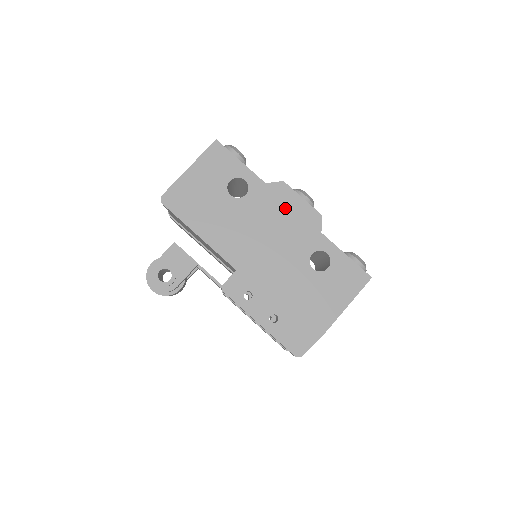
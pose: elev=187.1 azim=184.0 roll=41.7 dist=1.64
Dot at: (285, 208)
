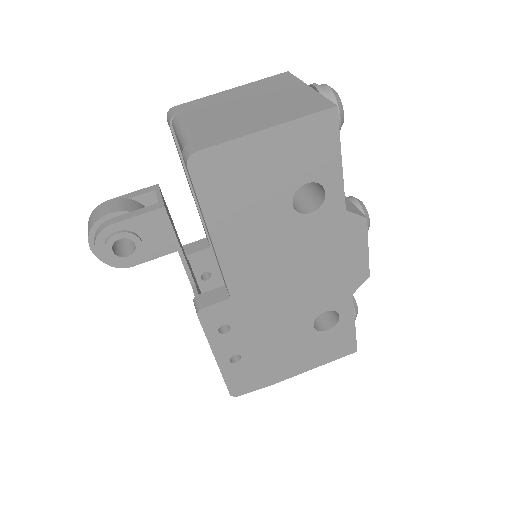
Dot at: (341, 252)
